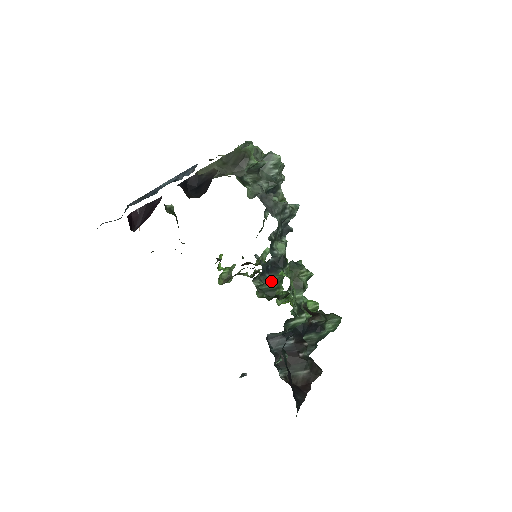
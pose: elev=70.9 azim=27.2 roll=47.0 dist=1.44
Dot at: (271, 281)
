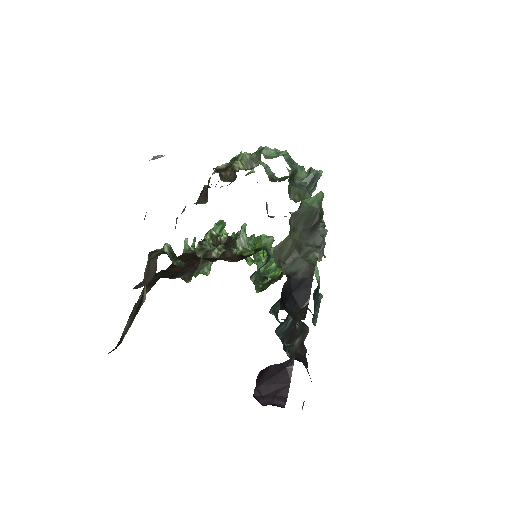
Dot at: occluded
